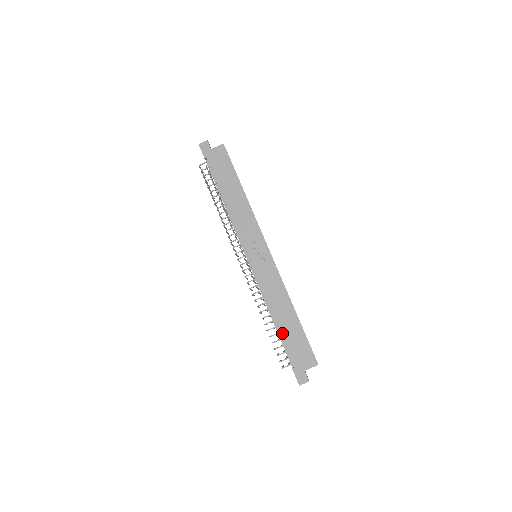
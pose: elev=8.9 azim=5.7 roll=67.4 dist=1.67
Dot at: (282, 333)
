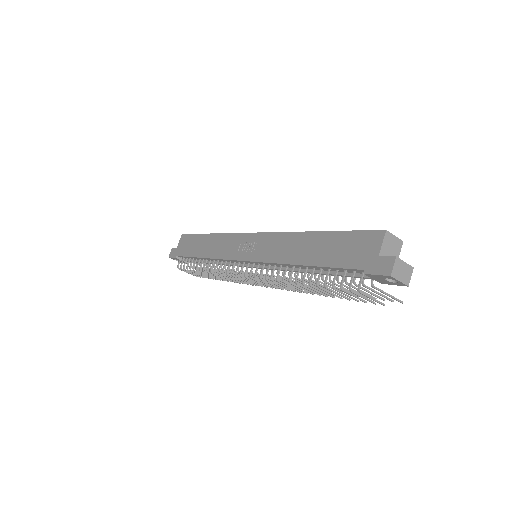
Dot at: (320, 263)
